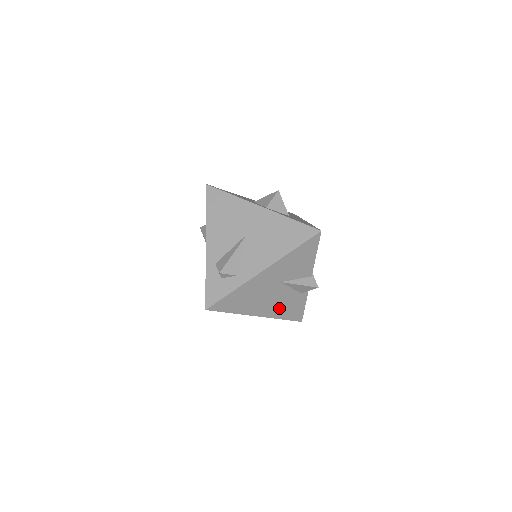
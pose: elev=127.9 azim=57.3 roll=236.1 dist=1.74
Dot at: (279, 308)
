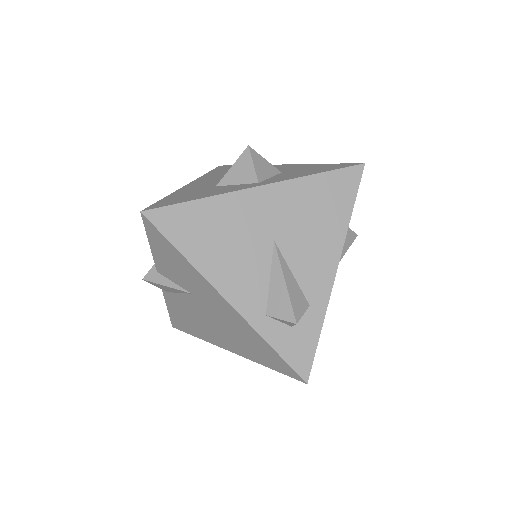
Dot at: occluded
